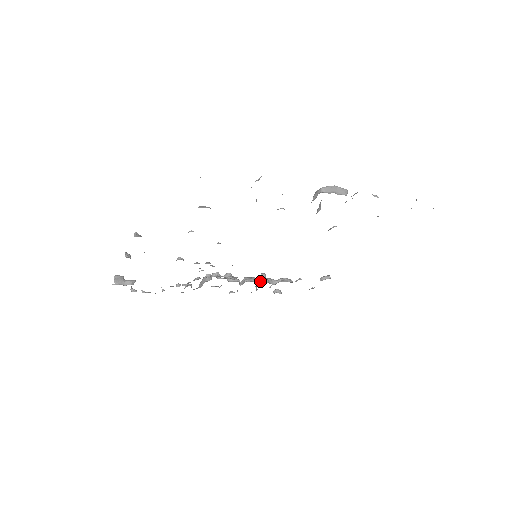
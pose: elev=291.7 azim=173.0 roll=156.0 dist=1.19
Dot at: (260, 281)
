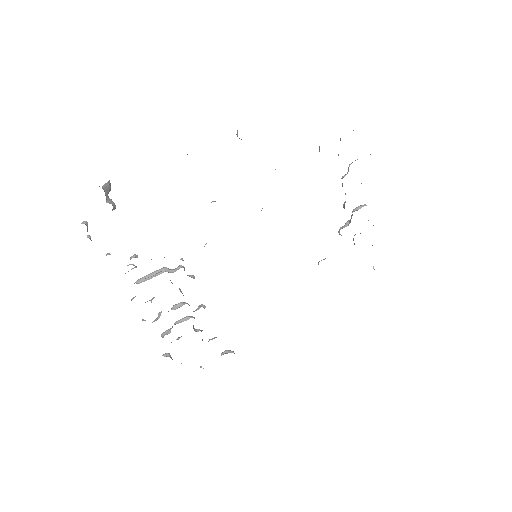
Dot at: (188, 317)
